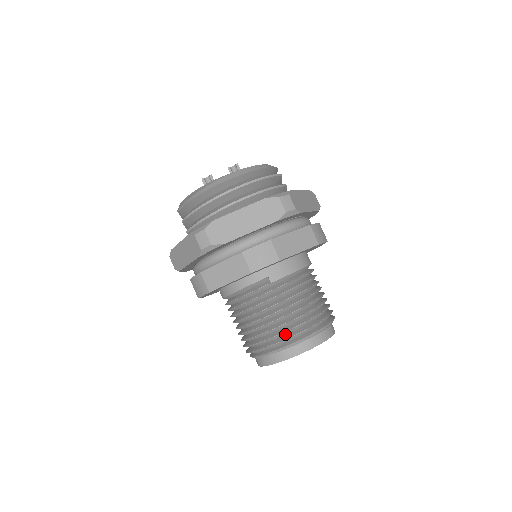
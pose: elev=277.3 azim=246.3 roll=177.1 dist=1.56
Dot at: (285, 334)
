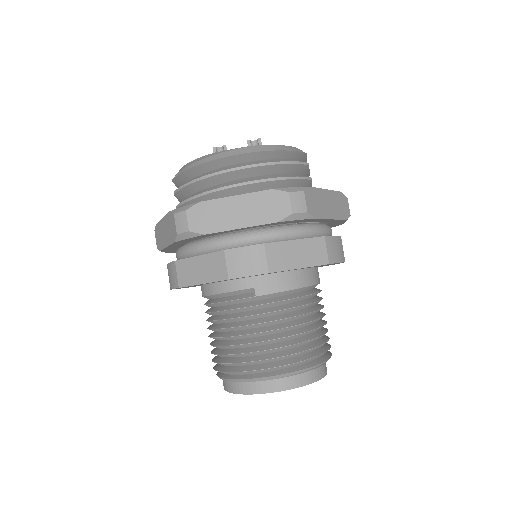
Dot at: (258, 363)
